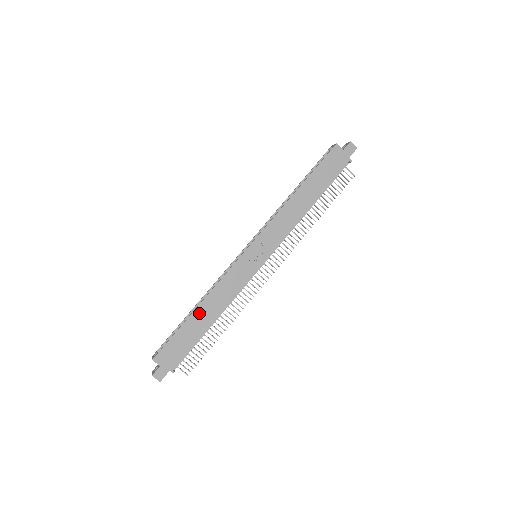
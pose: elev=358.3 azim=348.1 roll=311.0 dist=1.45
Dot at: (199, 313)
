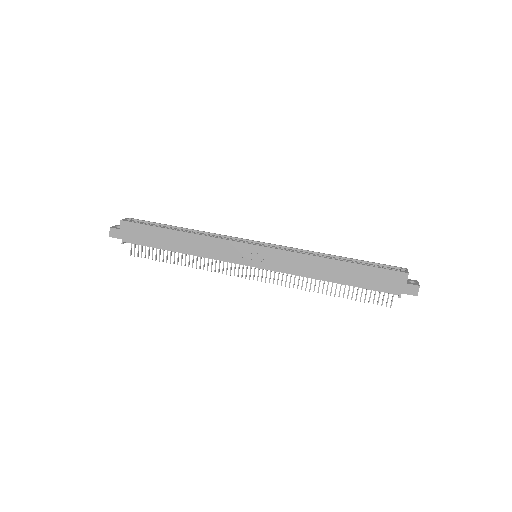
Dot at: (177, 236)
